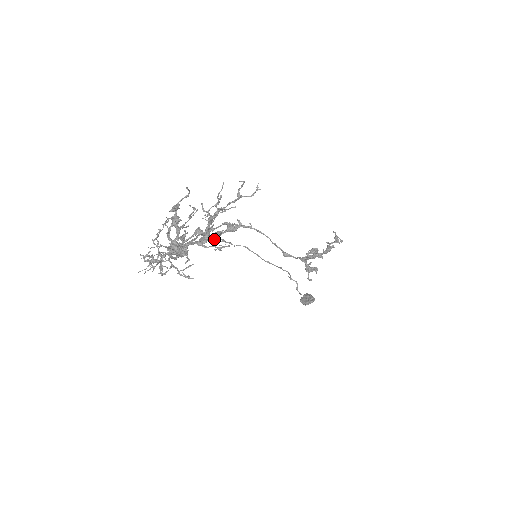
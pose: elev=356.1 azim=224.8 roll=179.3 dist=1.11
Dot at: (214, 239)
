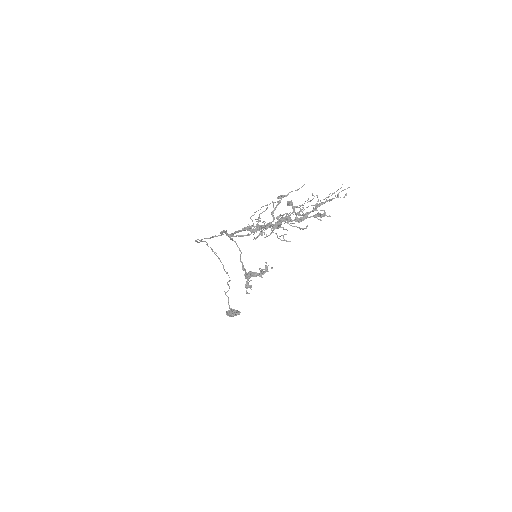
Dot at: (207, 243)
